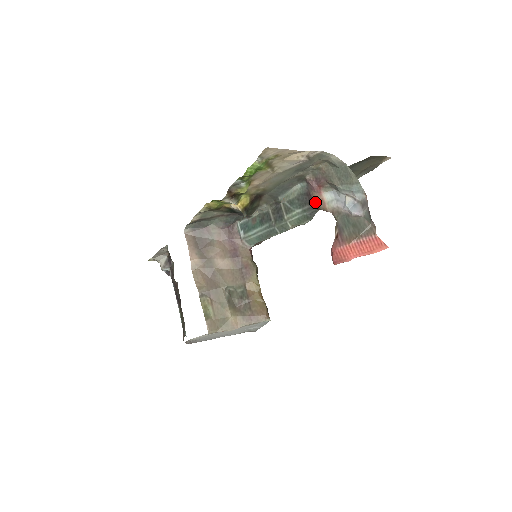
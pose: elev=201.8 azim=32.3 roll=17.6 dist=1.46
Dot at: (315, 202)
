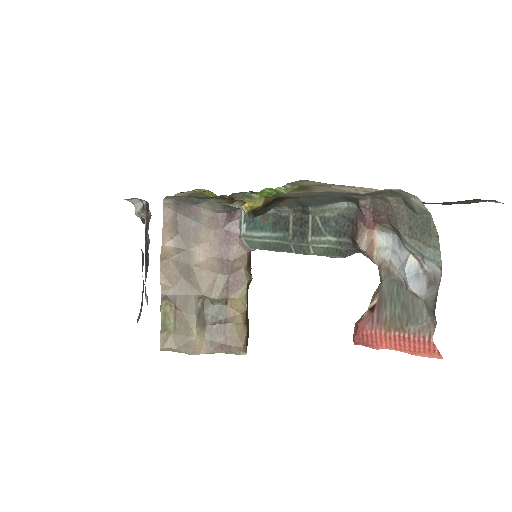
Dot at: (360, 242)
